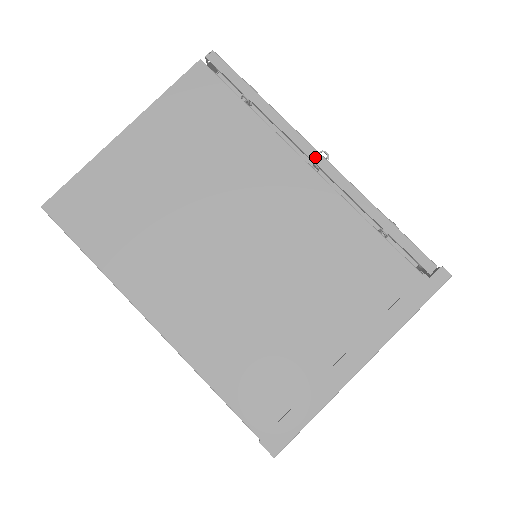
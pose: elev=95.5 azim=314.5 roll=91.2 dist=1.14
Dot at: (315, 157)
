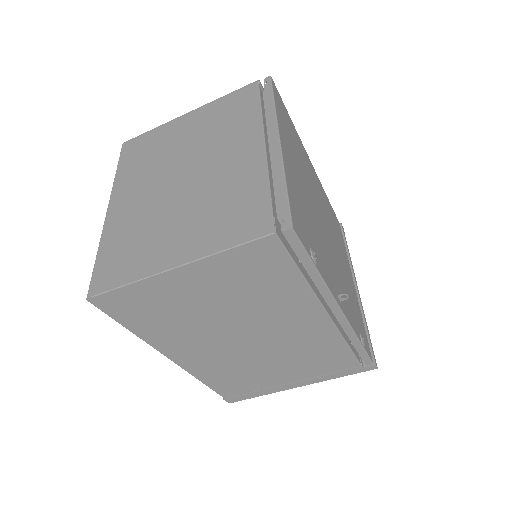
Dot at: (336, 311)
